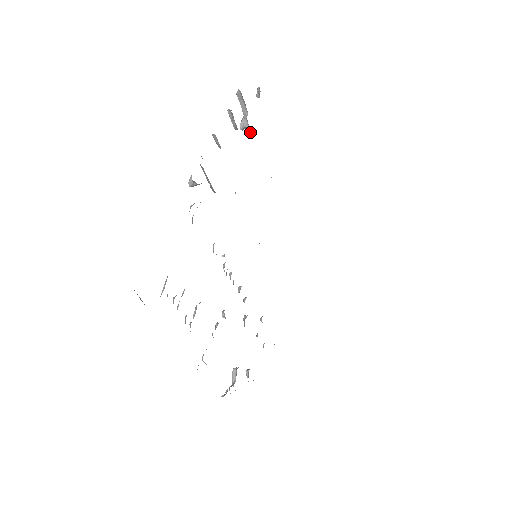
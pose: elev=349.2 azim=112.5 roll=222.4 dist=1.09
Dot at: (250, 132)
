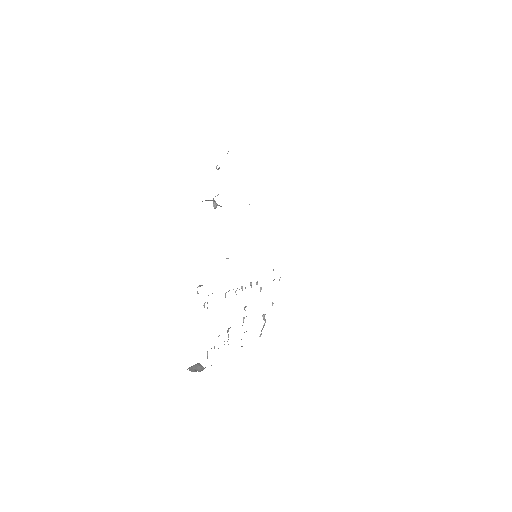
Dot at: occluded
